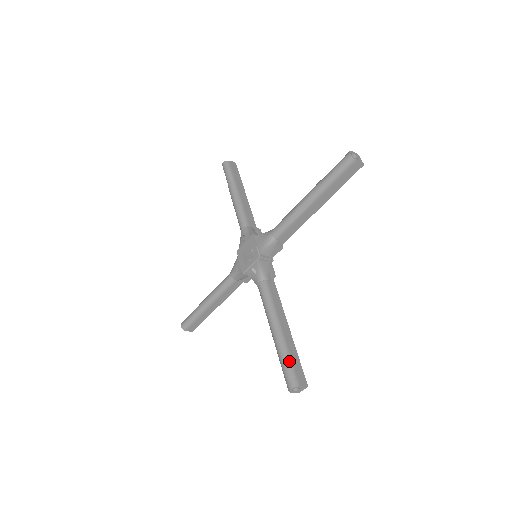
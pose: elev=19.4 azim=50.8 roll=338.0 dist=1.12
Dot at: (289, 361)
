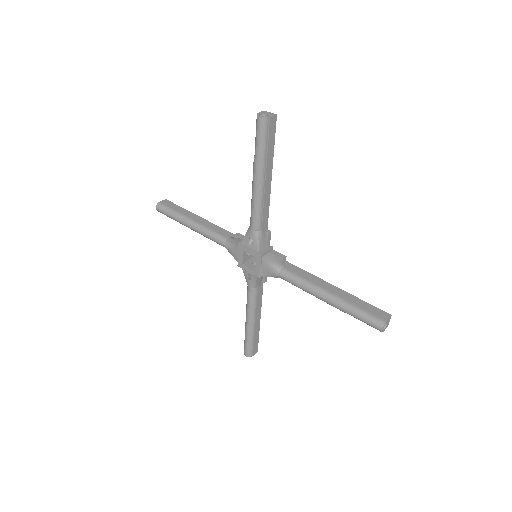
Dot at: (251, 344)
